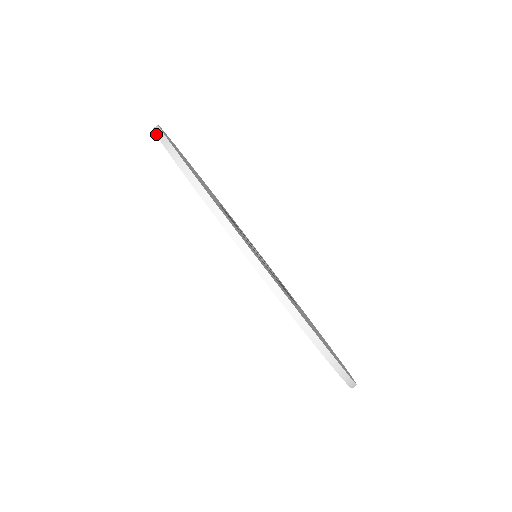
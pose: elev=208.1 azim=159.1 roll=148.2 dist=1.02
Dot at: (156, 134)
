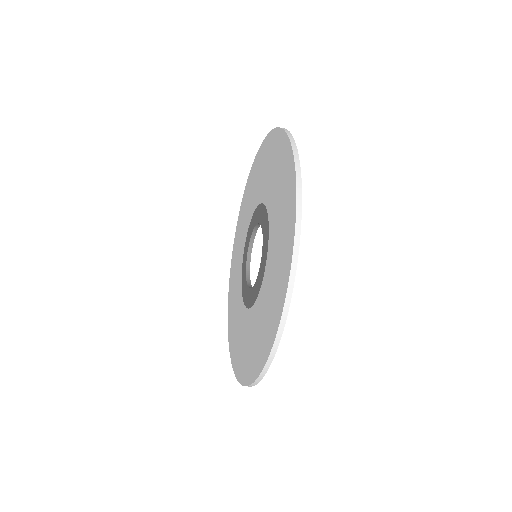
Dot at: (293, 152)
